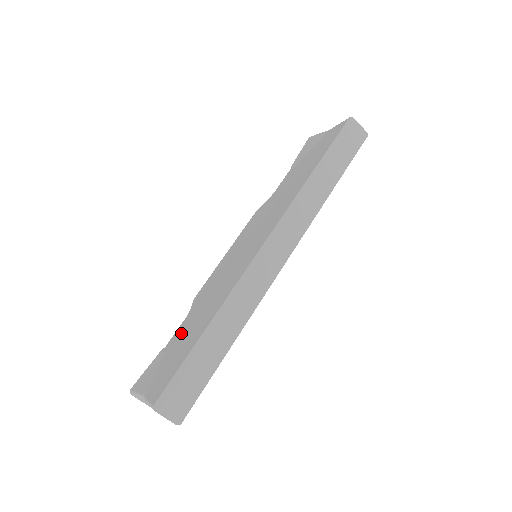
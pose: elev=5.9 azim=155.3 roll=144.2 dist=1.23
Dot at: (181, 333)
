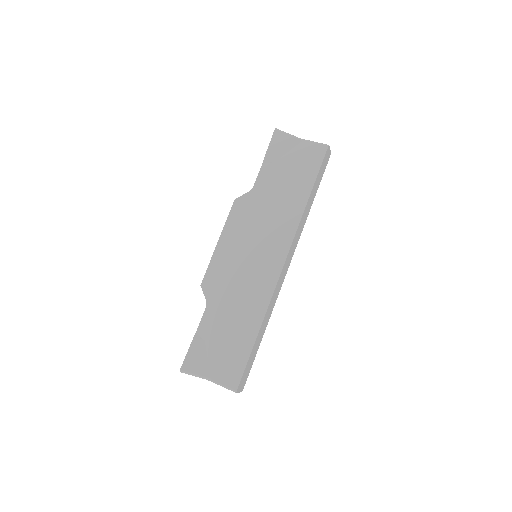
Dot at: (215, 325)
